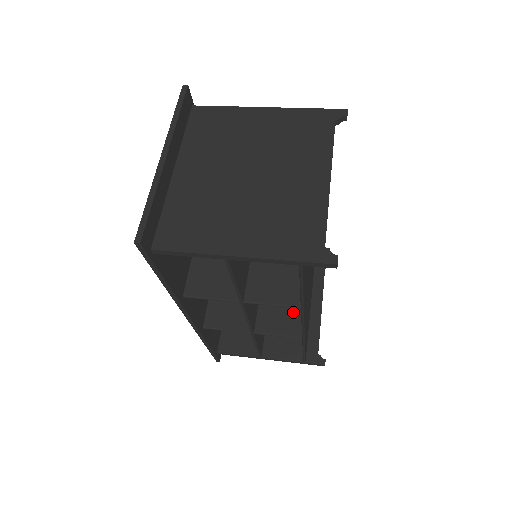
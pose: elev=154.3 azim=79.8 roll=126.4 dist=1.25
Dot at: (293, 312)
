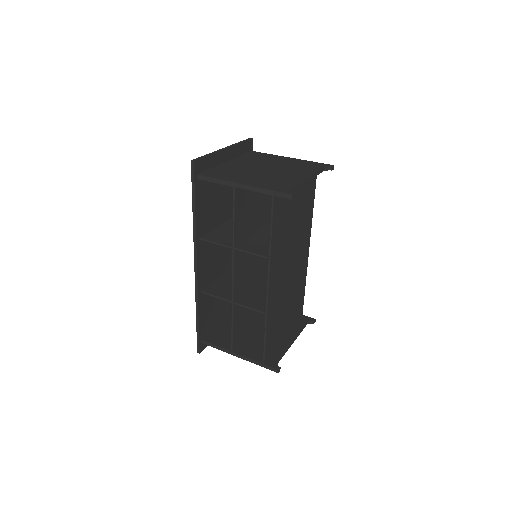
Dot at: occluded
